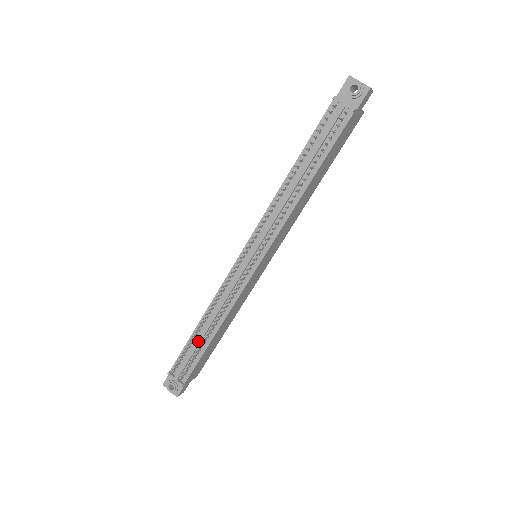
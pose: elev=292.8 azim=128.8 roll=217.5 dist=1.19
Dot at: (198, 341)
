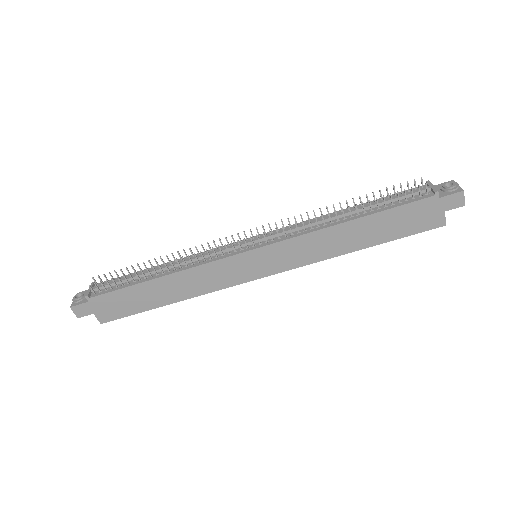
Dot at: occluded
